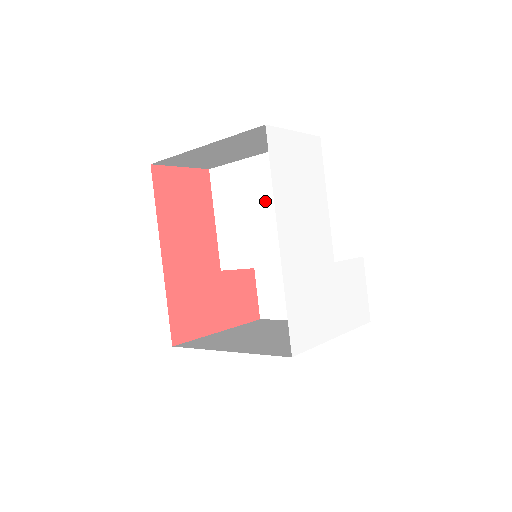
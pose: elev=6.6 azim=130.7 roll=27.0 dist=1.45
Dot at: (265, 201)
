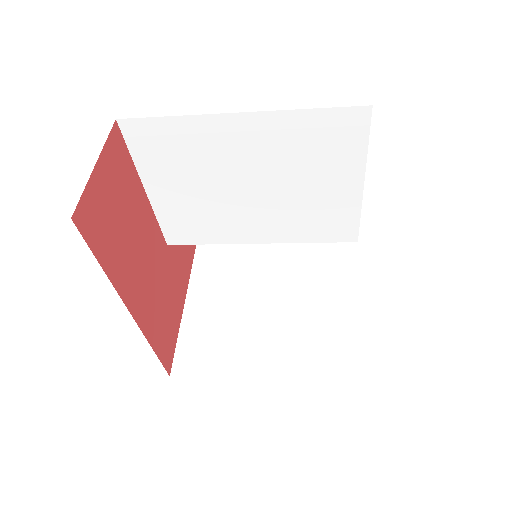
Dot at: (252, 177)
